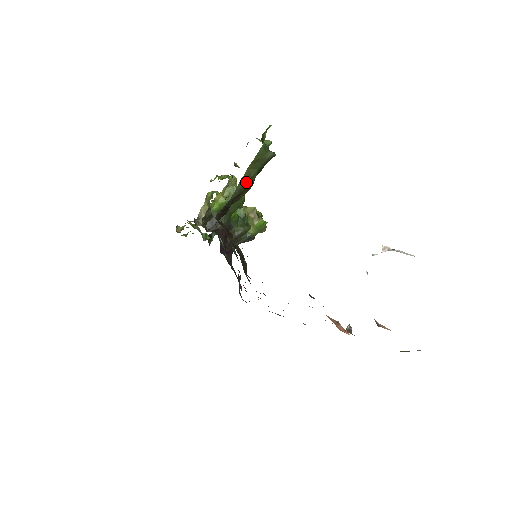
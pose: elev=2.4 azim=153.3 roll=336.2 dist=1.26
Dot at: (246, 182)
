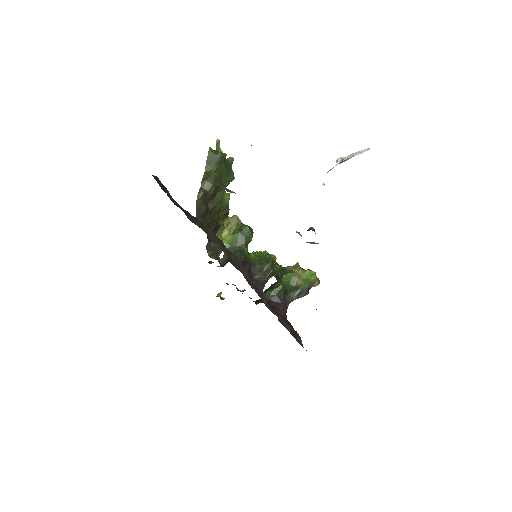
Dot at: (207, 182)
